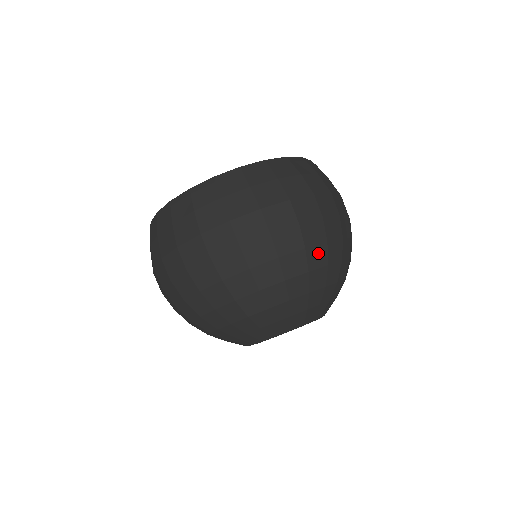
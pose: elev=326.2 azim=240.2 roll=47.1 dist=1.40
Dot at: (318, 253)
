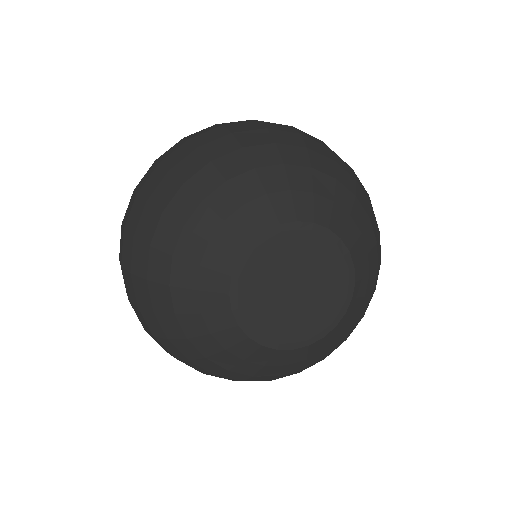
Dot at: (288, 137)
